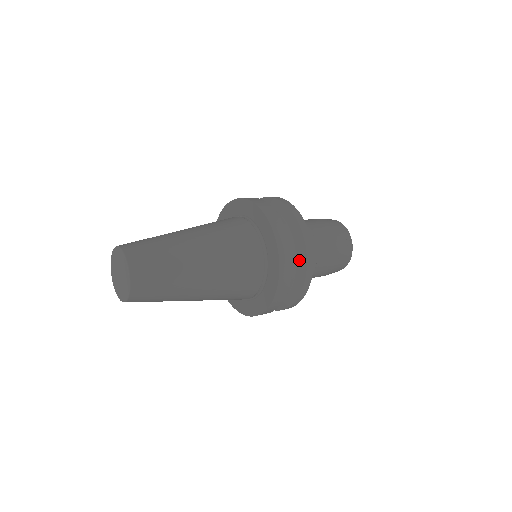
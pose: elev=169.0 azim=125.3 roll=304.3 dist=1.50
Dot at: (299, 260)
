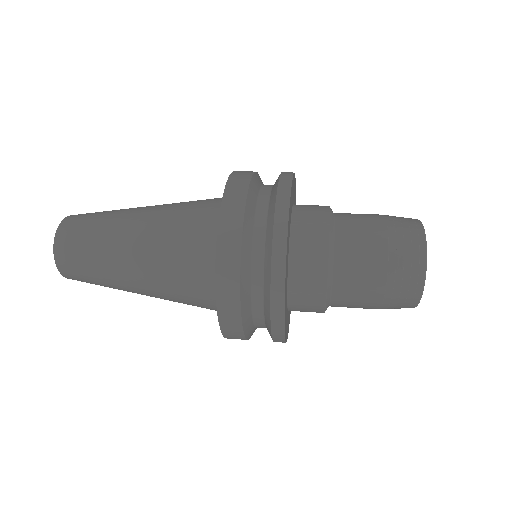
Dot at: (267, 238)
